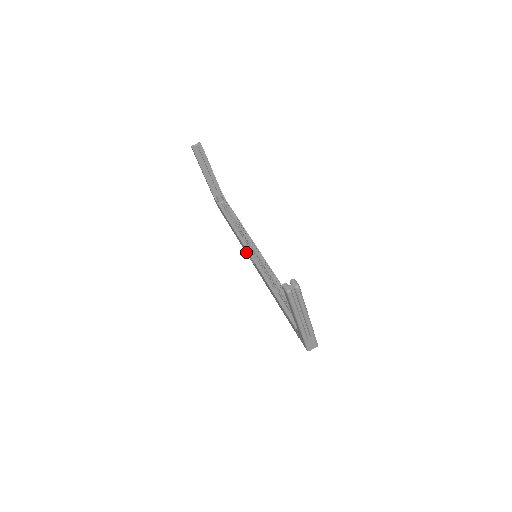
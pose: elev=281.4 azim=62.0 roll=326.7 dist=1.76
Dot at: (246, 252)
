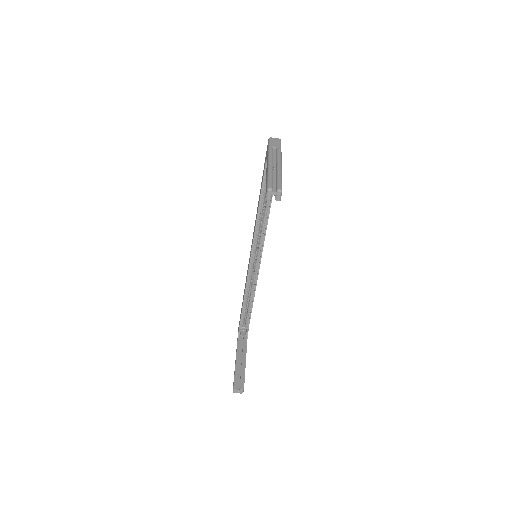
Dot at: (253, 233)
